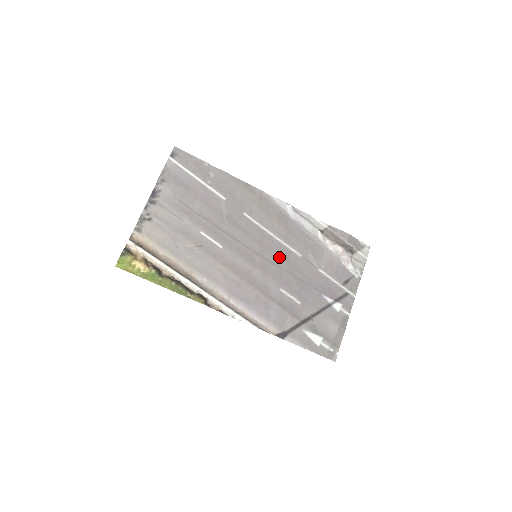
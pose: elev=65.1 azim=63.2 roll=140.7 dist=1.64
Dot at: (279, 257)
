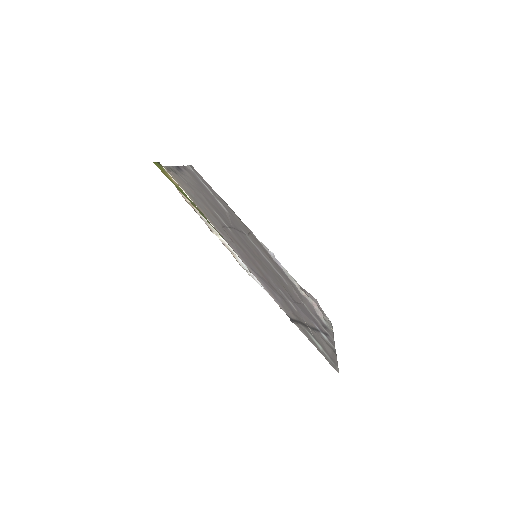
Dot at: (272, 271)
